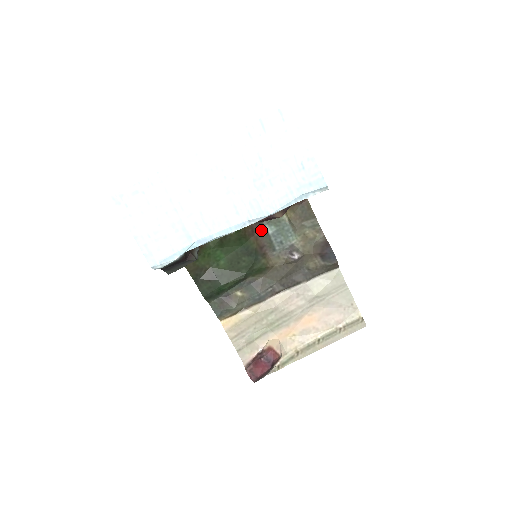
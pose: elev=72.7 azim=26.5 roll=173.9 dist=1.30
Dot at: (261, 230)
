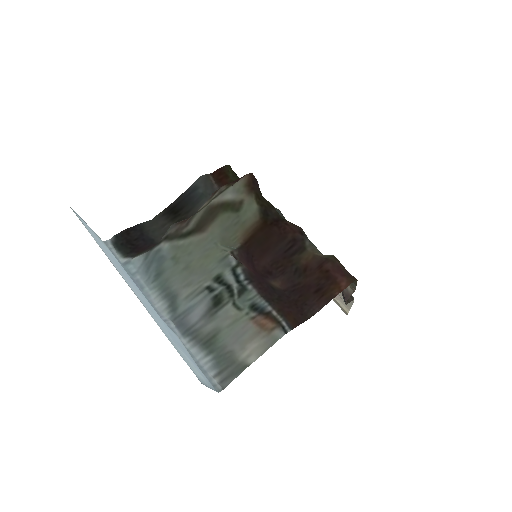
Dot at: occluded
